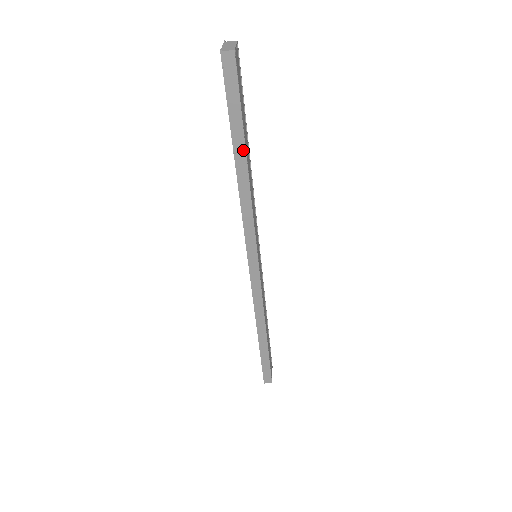
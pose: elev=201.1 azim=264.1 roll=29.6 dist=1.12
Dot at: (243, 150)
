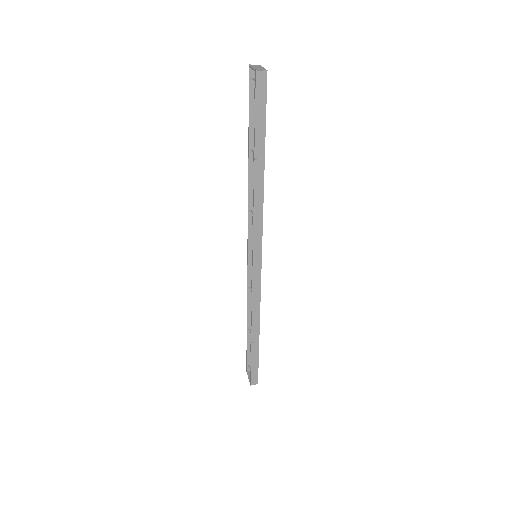
Dot at: (262, 156)
